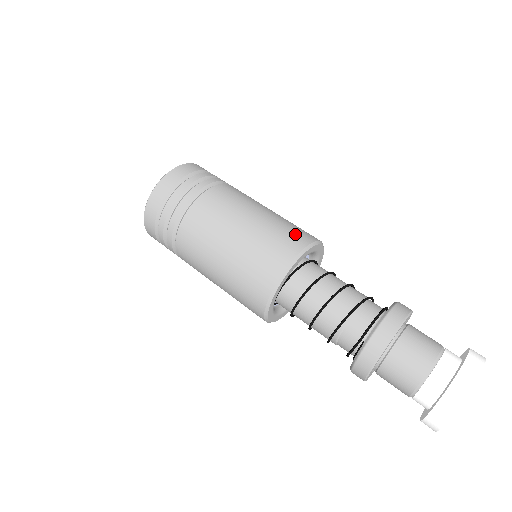
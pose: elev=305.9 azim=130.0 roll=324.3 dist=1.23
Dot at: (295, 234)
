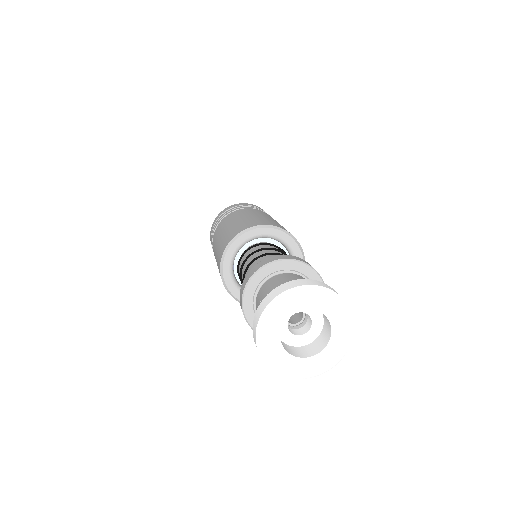
Dot at: (249, 224)
